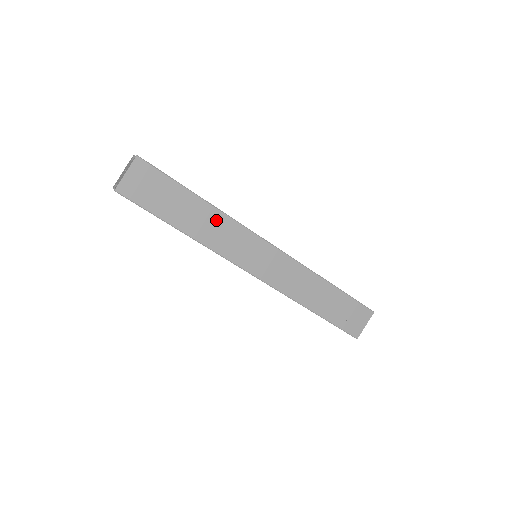
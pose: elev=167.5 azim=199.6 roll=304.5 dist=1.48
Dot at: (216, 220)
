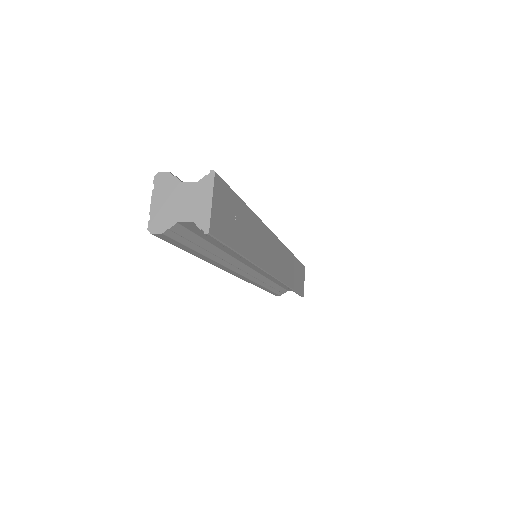
Dot at: (257, 229)
